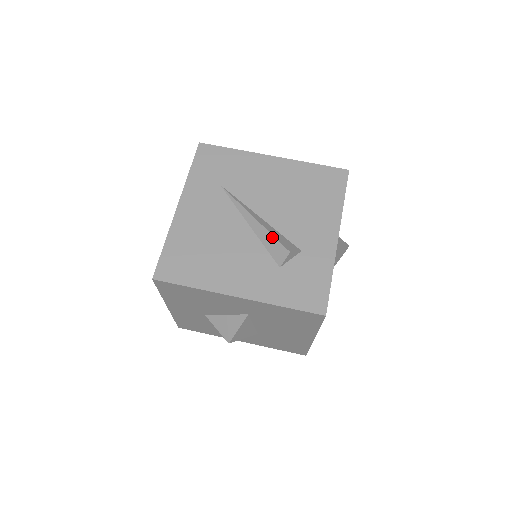
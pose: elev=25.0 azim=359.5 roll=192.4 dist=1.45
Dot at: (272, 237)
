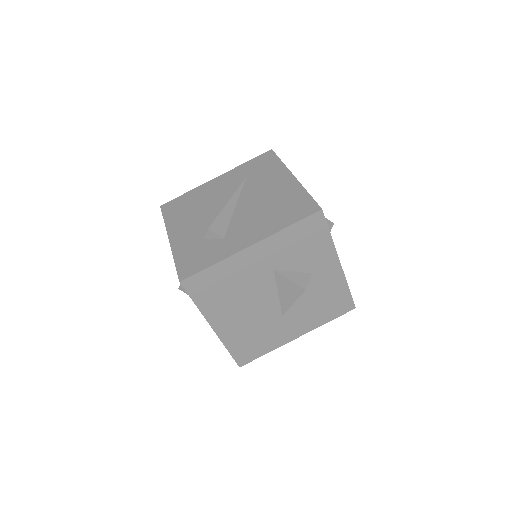
Dot at: (217, 217)
